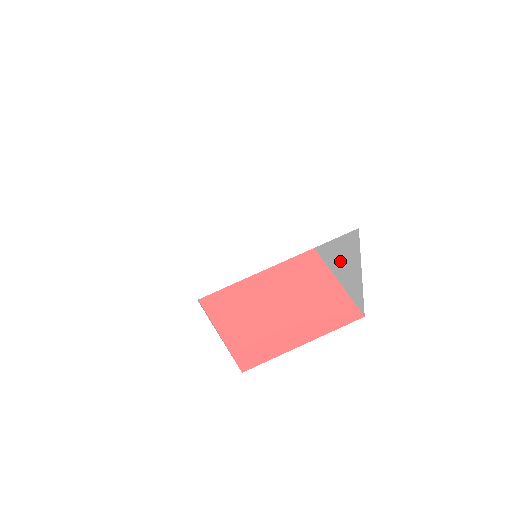
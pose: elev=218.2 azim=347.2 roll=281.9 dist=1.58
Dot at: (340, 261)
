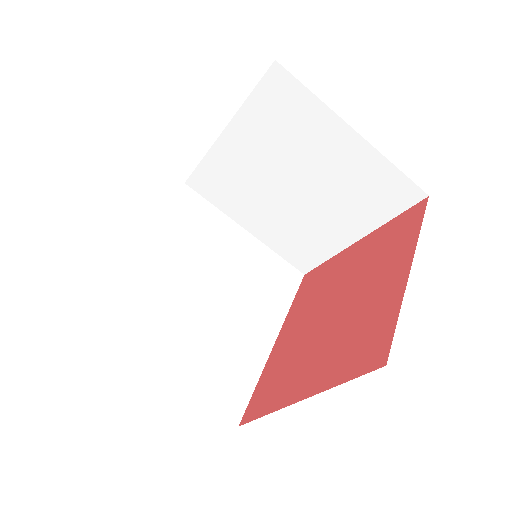
Dot at: (338, 184)
